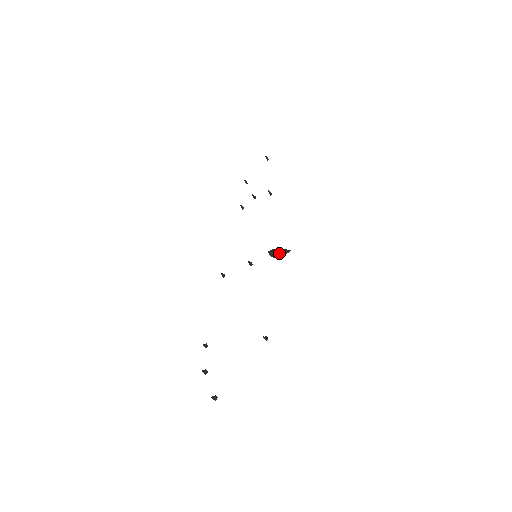
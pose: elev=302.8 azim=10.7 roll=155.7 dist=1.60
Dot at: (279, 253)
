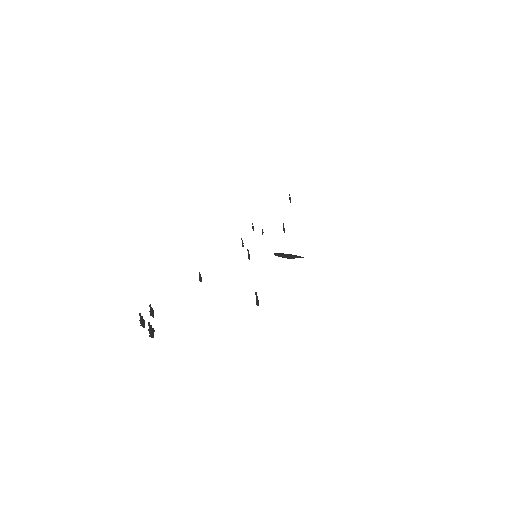
Dot at: (289, 255)
